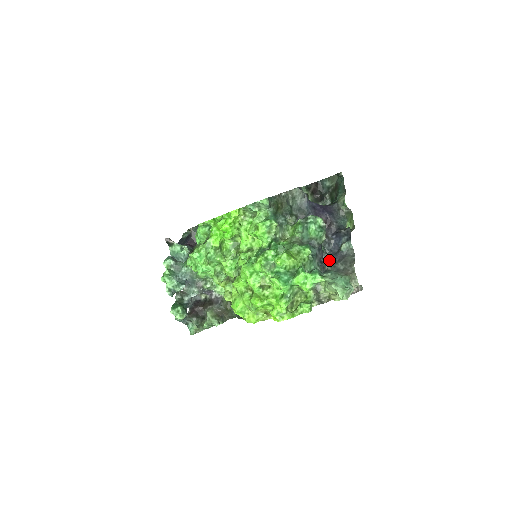
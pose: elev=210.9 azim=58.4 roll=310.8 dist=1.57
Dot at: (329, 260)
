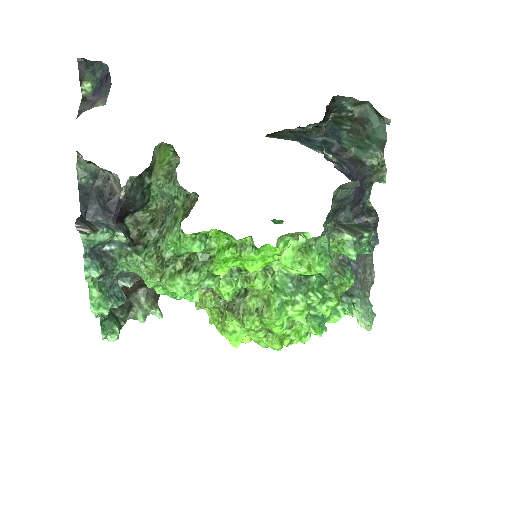
Dot at: occluded
